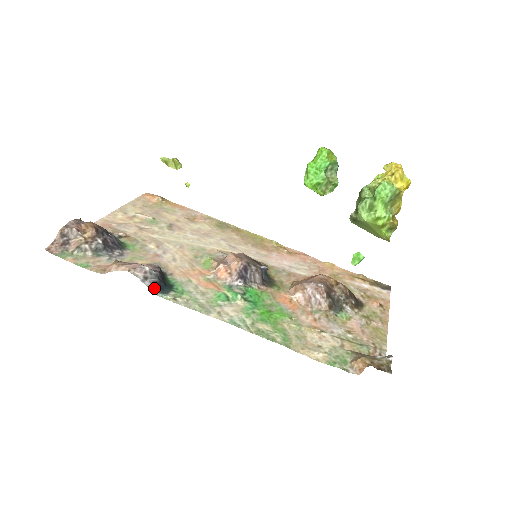
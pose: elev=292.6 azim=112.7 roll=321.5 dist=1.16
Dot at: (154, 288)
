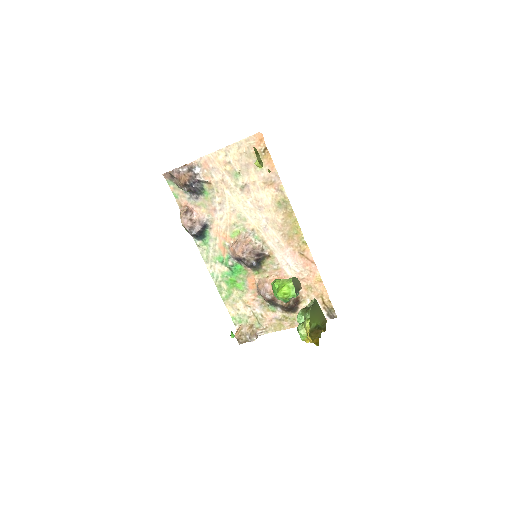
Dot at: (193, 235)
